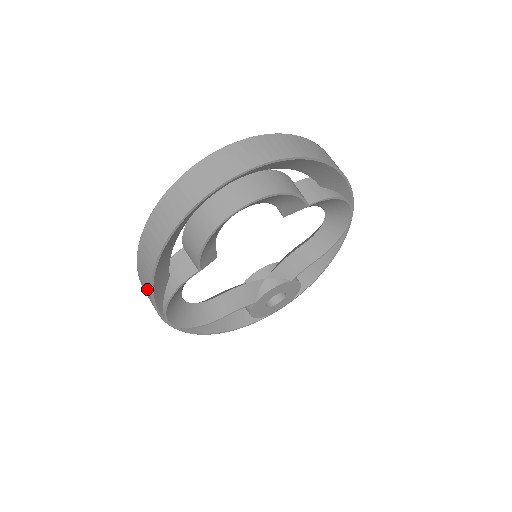
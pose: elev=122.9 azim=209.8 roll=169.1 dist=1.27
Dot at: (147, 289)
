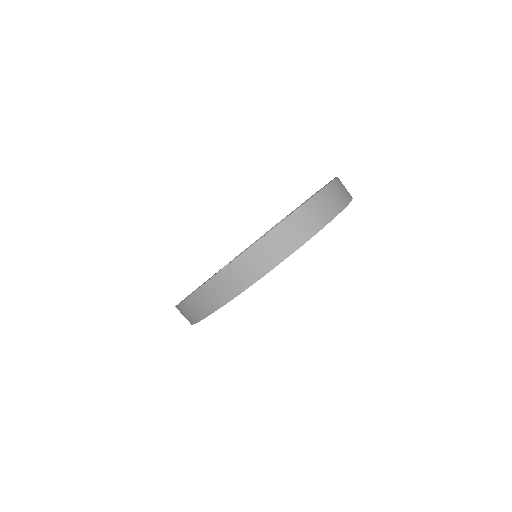
Dot at: (217, 300)
